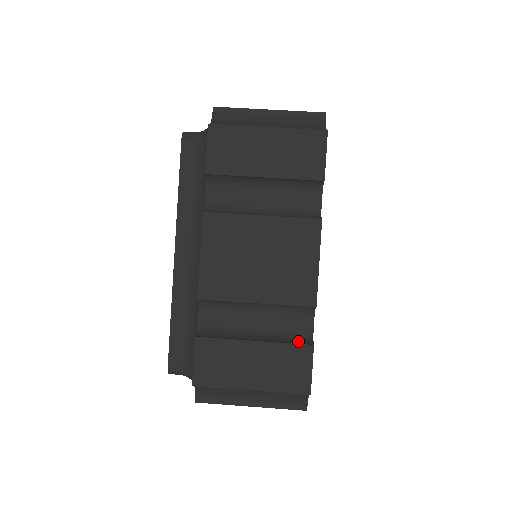
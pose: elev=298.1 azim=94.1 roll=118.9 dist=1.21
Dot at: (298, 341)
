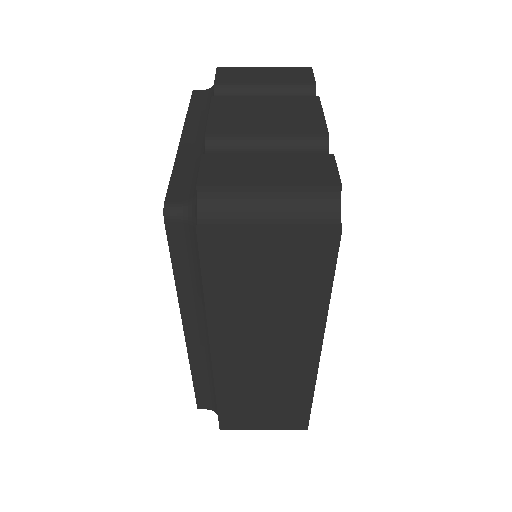
Dot at: occluded
